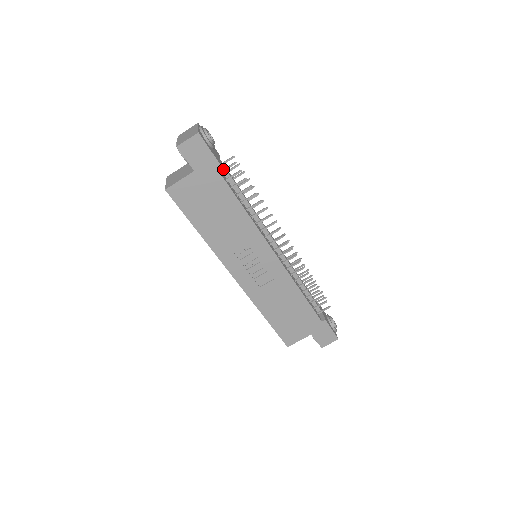
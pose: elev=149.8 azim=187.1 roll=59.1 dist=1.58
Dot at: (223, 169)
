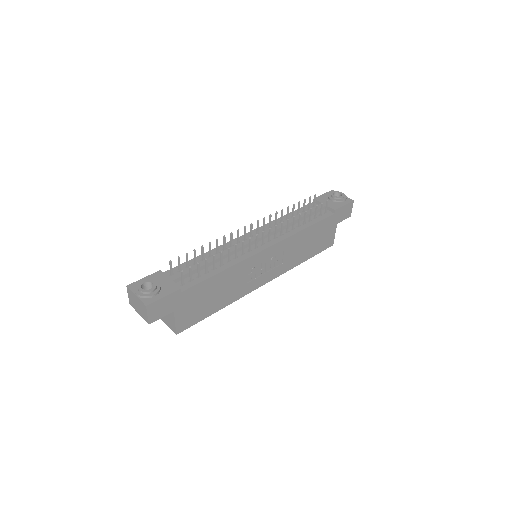
Dot at: (181, 283)
